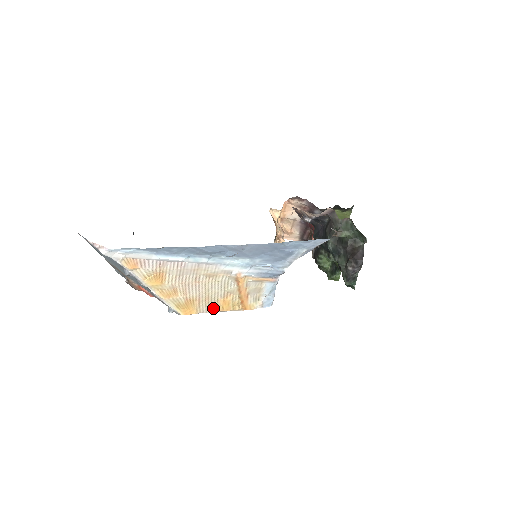
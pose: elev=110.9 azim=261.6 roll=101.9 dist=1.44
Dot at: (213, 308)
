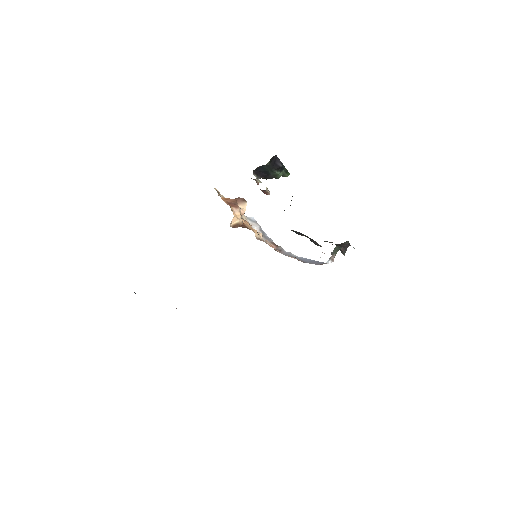
Dot at: occluded
